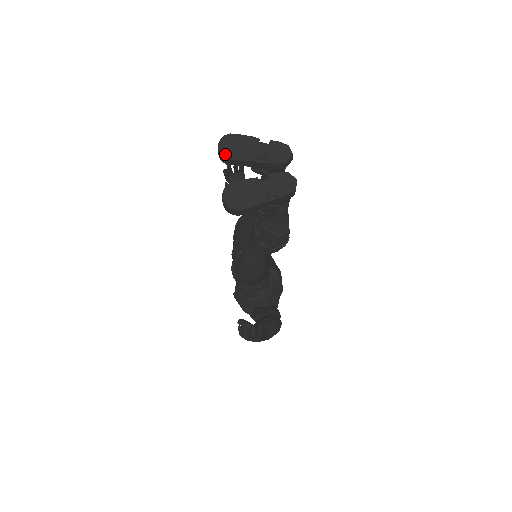
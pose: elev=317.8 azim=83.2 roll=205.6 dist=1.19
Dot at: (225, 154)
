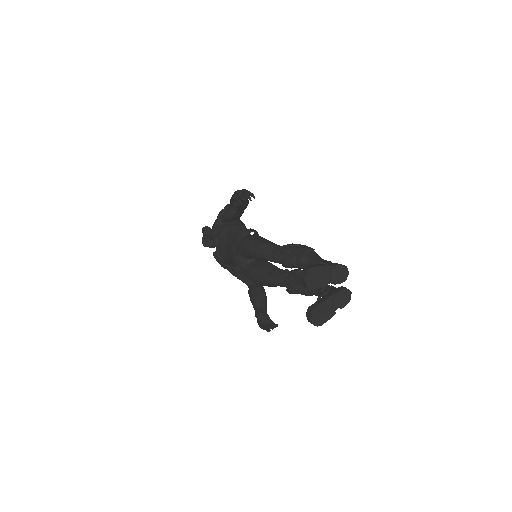
Dot at: (310, 286)
